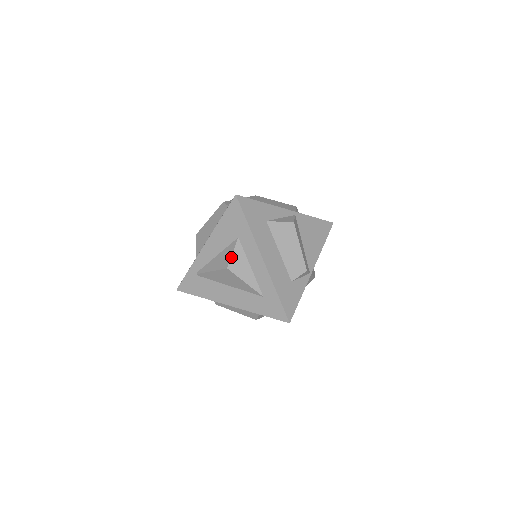
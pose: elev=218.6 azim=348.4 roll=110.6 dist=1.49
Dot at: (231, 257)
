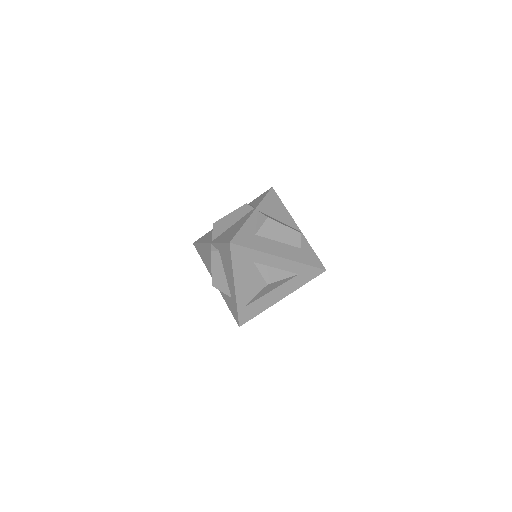
Dot at: (262, 277)
